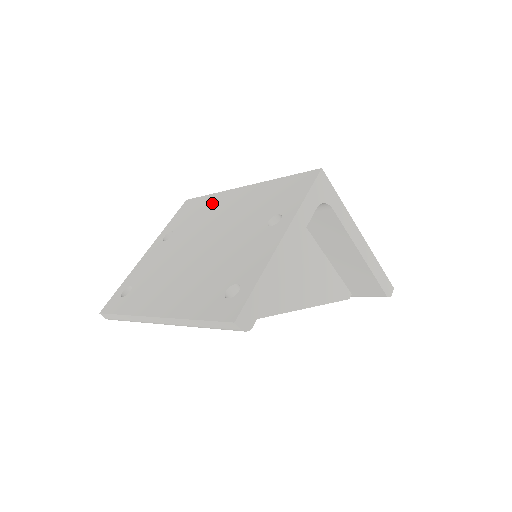
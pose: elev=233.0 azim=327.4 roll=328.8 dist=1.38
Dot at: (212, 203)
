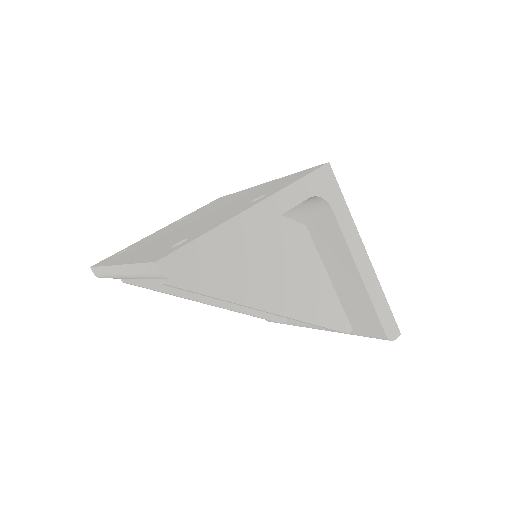
Dot at: (232, 196)
